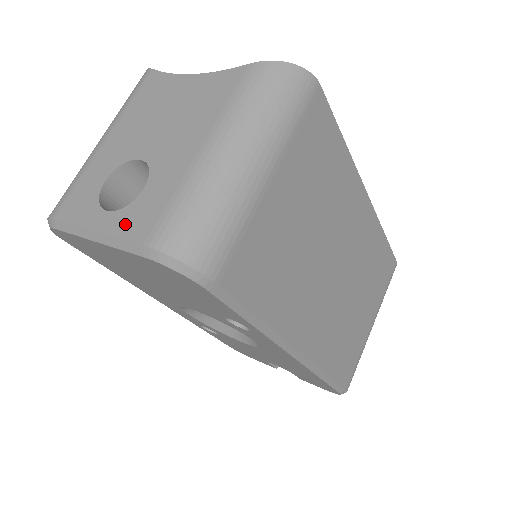
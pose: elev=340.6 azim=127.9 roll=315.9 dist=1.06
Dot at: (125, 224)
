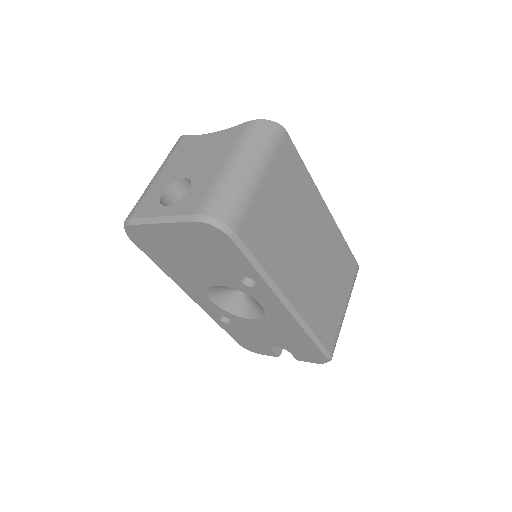
Dot at: (180, 208)
